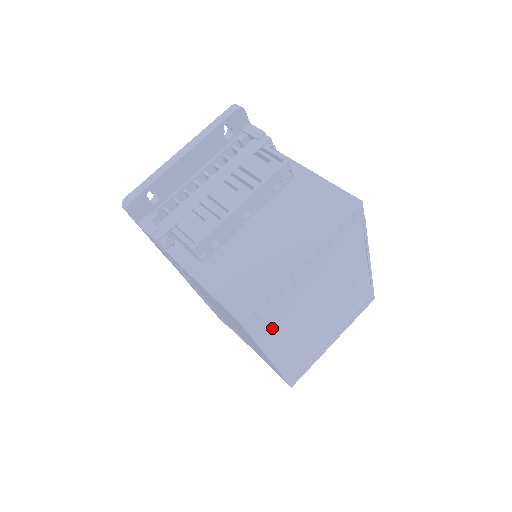
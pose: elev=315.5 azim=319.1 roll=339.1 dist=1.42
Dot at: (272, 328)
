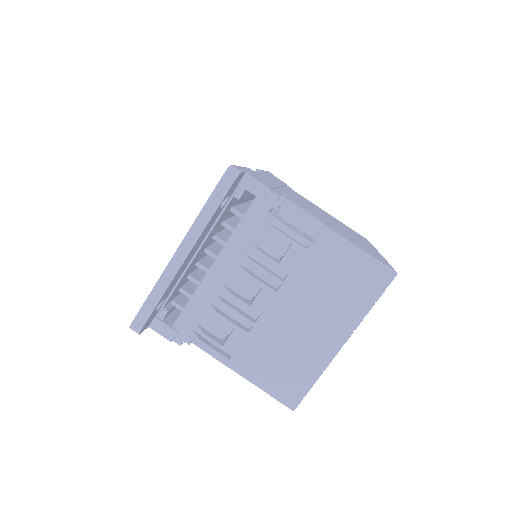
Dot at: occluded
